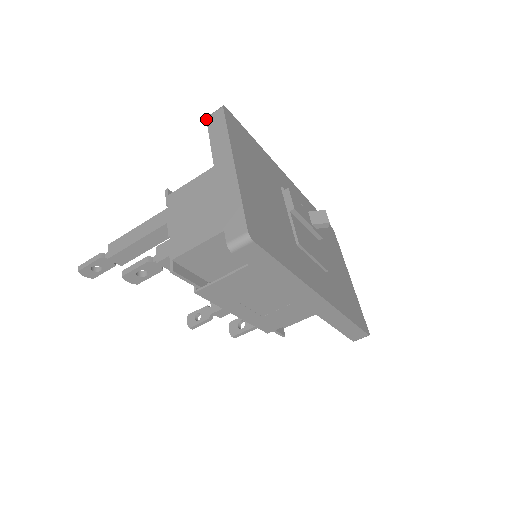
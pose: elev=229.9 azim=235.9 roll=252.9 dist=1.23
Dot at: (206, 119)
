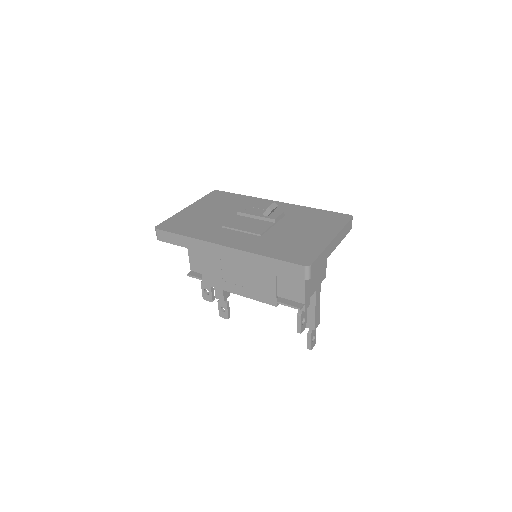
Dot at: occluded
